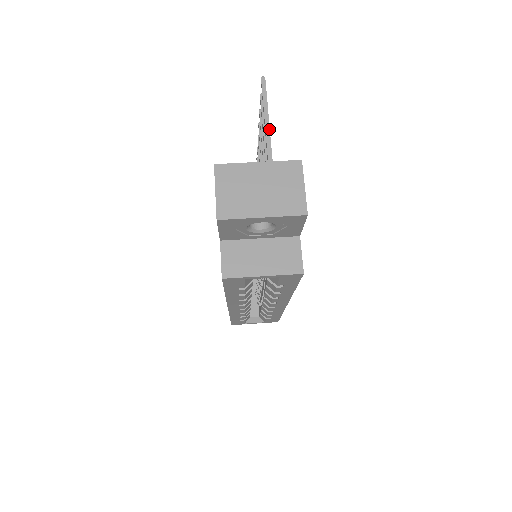
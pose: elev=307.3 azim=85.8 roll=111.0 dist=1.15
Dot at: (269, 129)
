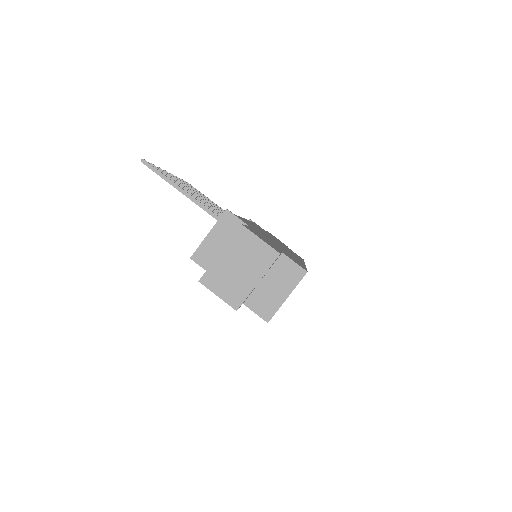
Dot at: (185, 192)
